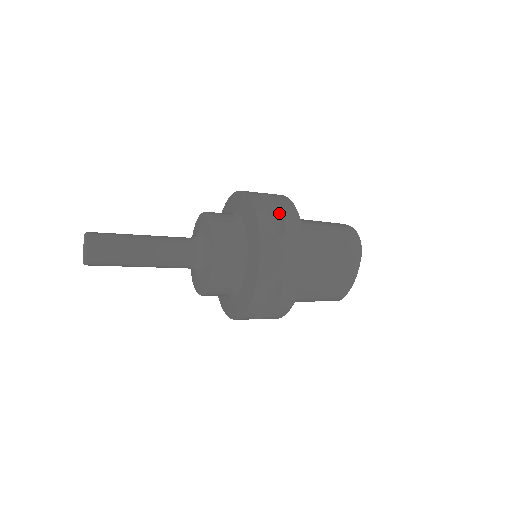
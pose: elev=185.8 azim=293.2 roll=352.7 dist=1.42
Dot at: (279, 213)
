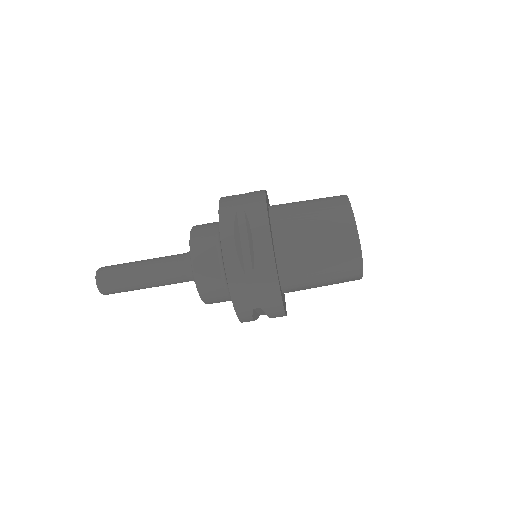
Dot at: occluded
